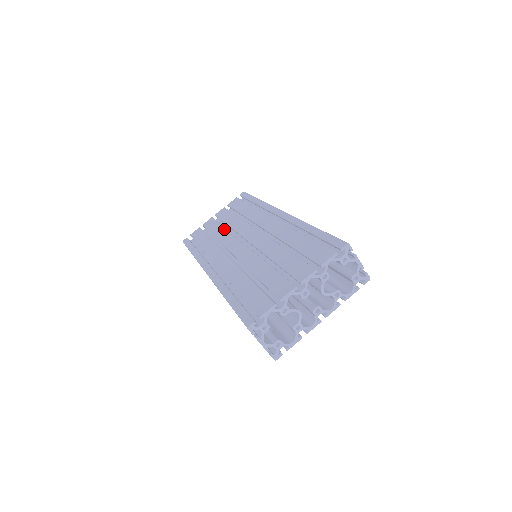
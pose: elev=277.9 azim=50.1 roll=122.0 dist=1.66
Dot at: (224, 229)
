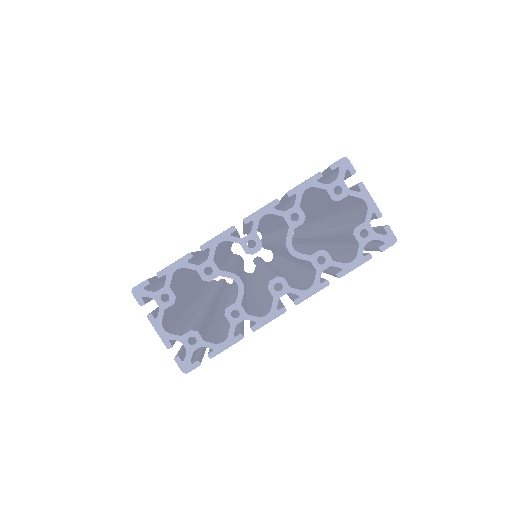
Dot at: occluded
